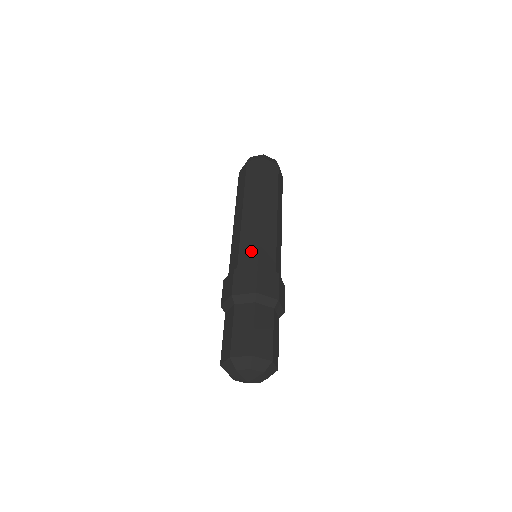
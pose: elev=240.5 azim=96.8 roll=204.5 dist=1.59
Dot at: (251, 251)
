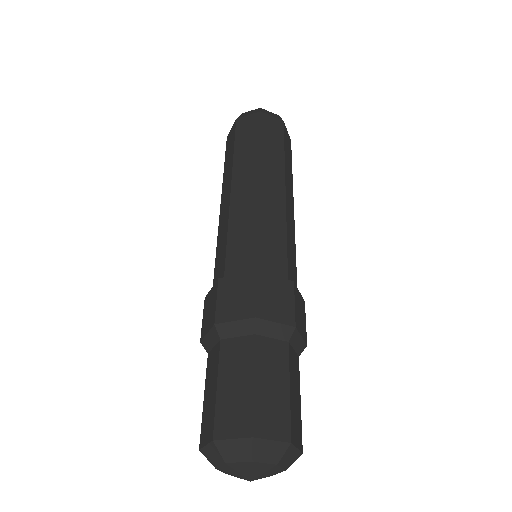
Dot at: (246, 248)
